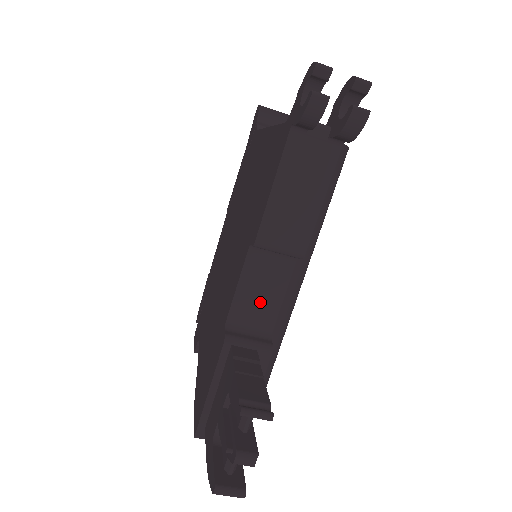
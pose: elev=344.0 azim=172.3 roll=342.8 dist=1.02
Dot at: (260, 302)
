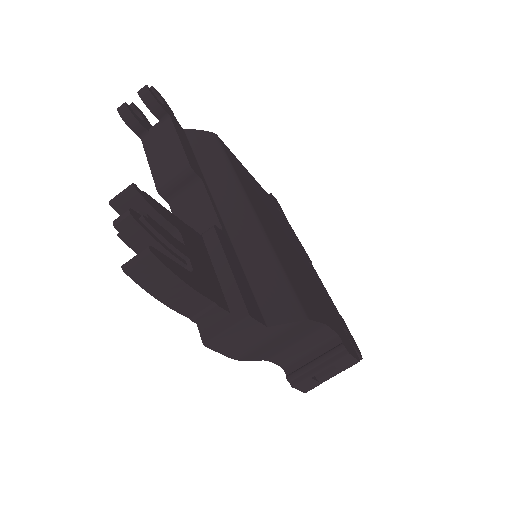
Dot at: (199, 222)
